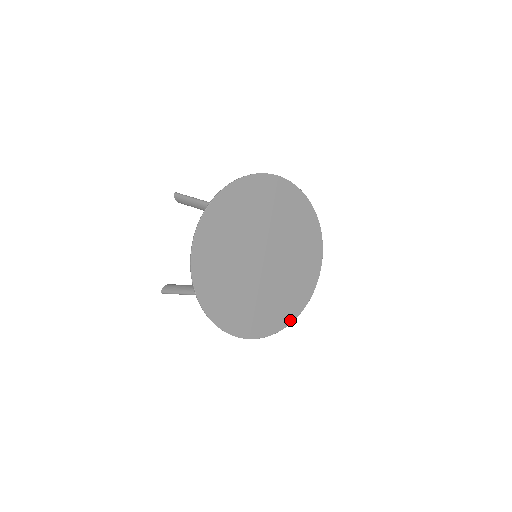
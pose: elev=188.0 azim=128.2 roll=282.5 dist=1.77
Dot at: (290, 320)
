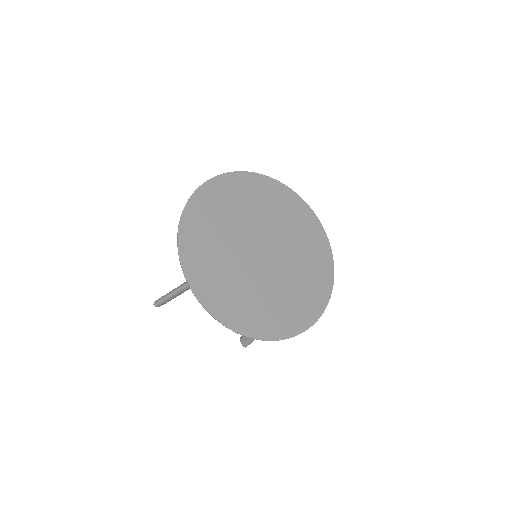
Dot at: (288, 334)
